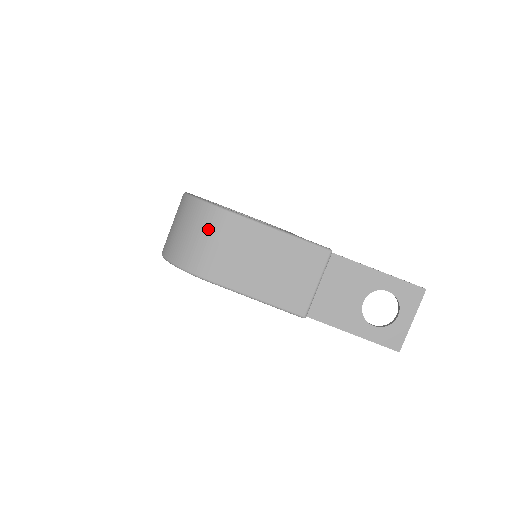
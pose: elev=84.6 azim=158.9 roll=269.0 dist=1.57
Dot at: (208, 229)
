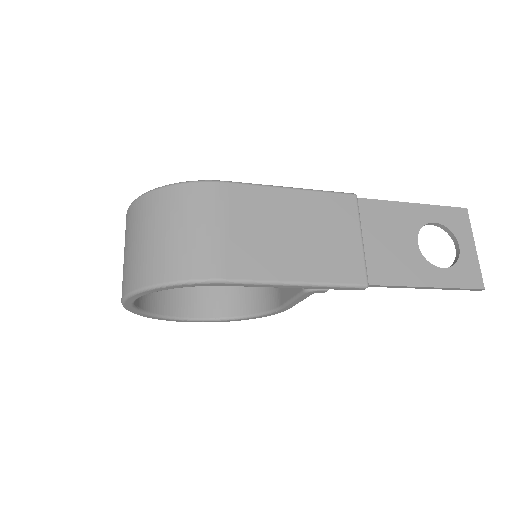
Dot at: (196, 212)
